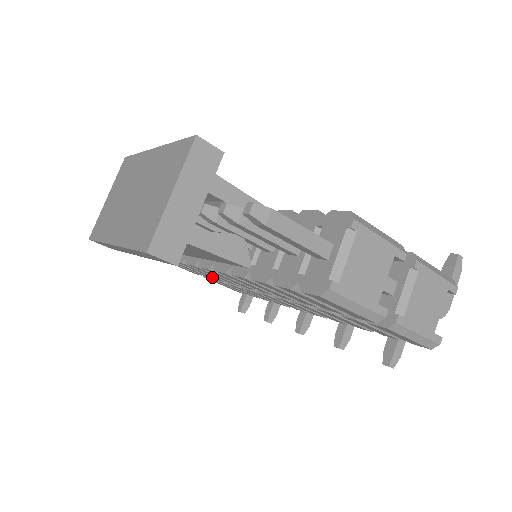
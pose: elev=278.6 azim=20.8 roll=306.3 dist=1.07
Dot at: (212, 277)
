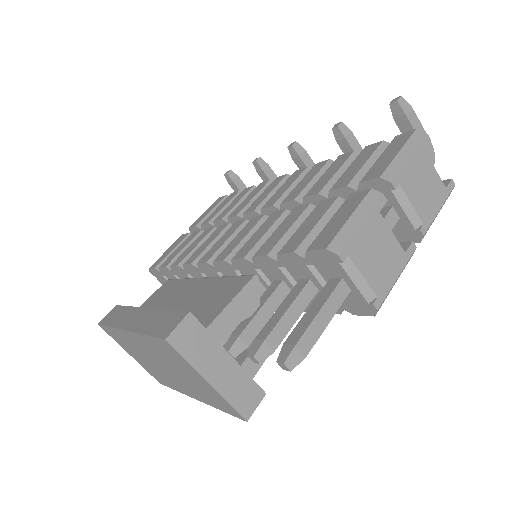
Dot at: occluded
